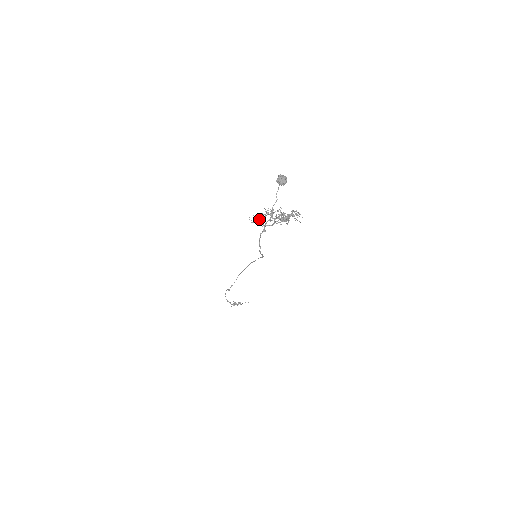
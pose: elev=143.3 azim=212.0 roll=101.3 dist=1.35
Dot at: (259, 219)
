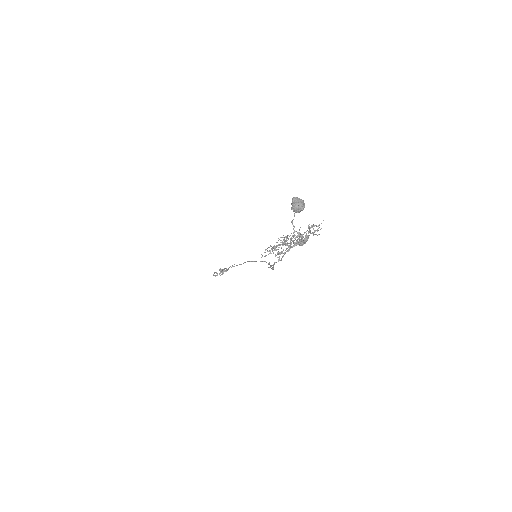
Dot at: occluded
